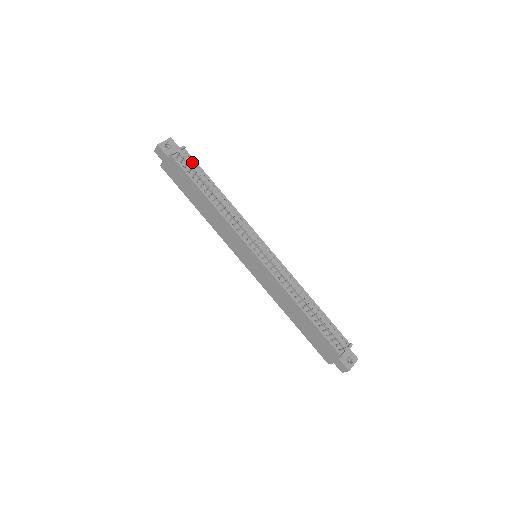
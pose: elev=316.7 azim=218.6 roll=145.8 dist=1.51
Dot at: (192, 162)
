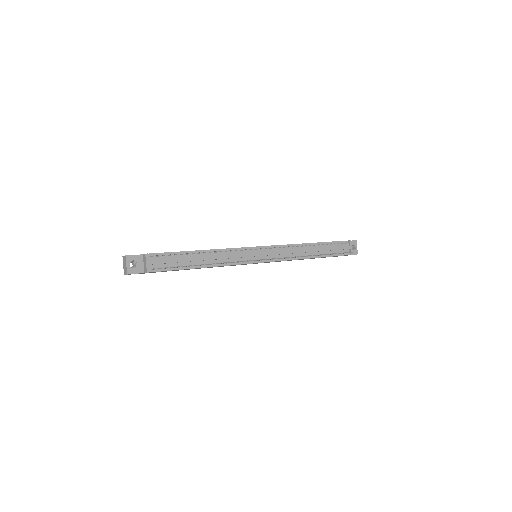
Dot at: (163, 257)
